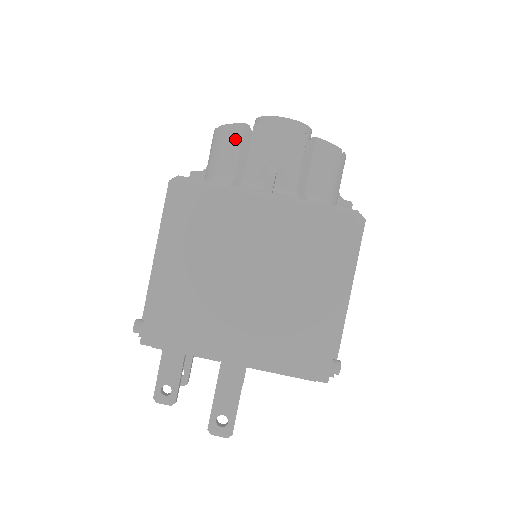
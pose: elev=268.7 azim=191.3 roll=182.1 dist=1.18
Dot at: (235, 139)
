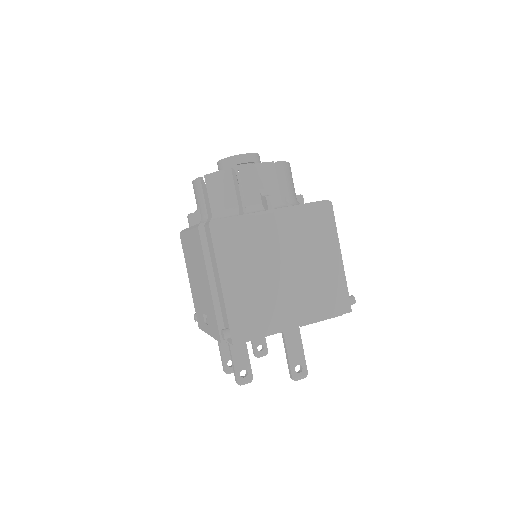
Dot at: (227, 181)
